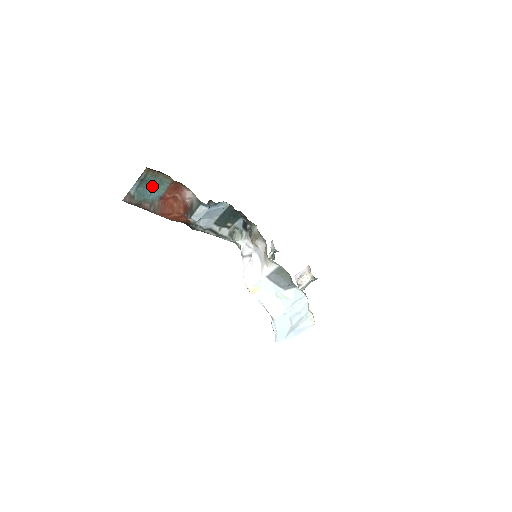
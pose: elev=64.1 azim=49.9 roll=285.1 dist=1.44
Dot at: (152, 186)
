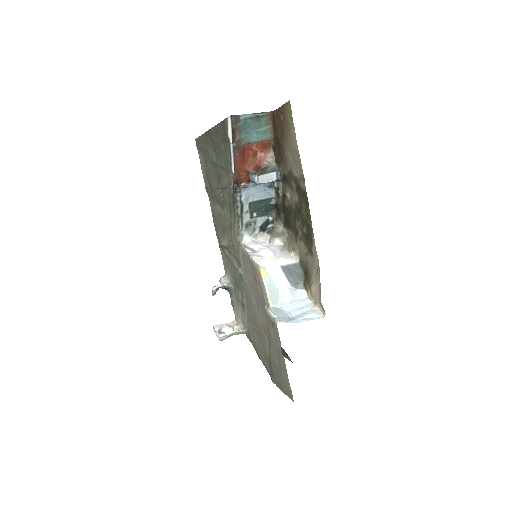
Dot at: (255, 129)
